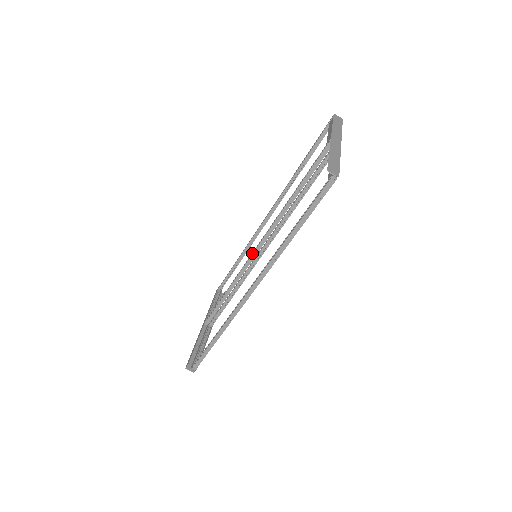
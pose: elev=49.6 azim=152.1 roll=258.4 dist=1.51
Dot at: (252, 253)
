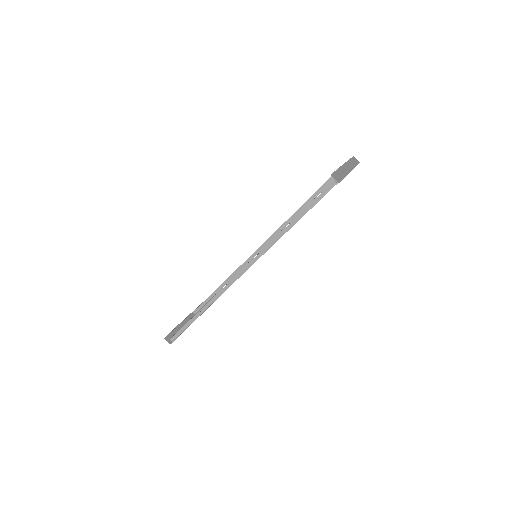
Dot at: occluded
